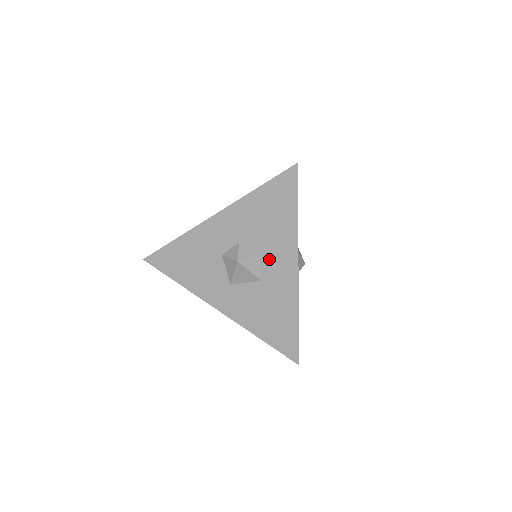
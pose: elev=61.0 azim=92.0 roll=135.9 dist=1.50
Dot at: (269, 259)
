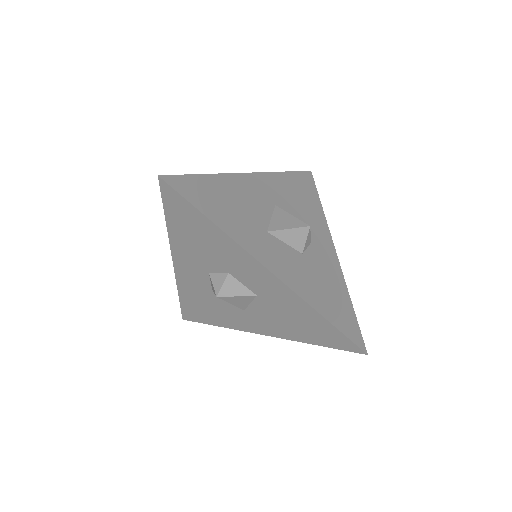
Dot at: (241, 274)
